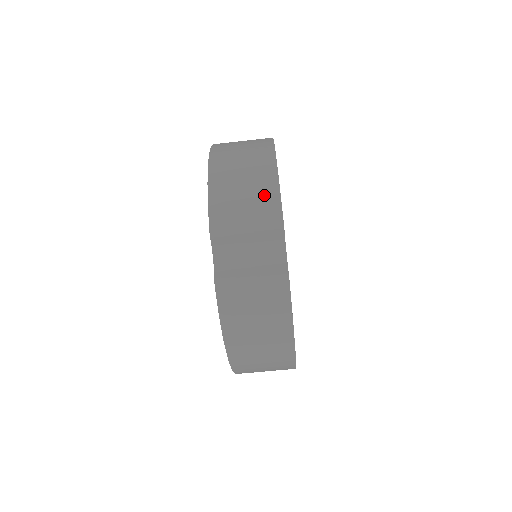
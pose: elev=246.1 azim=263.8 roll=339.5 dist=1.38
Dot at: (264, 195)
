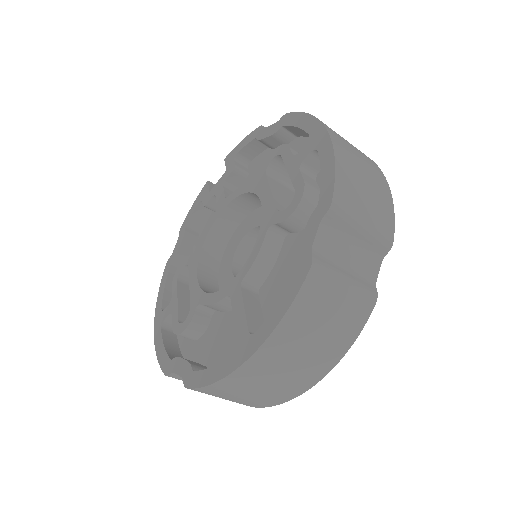
Dot at: (382, 200)
